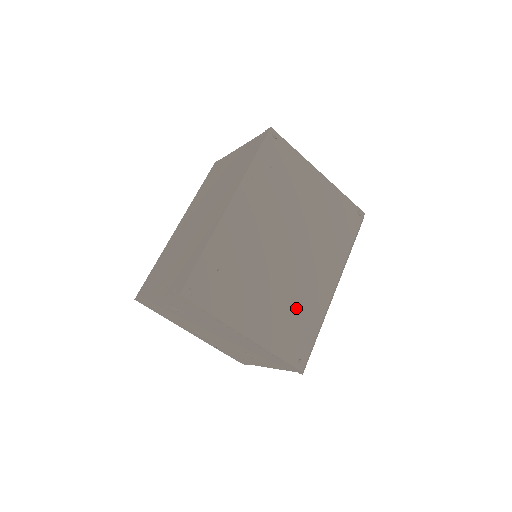
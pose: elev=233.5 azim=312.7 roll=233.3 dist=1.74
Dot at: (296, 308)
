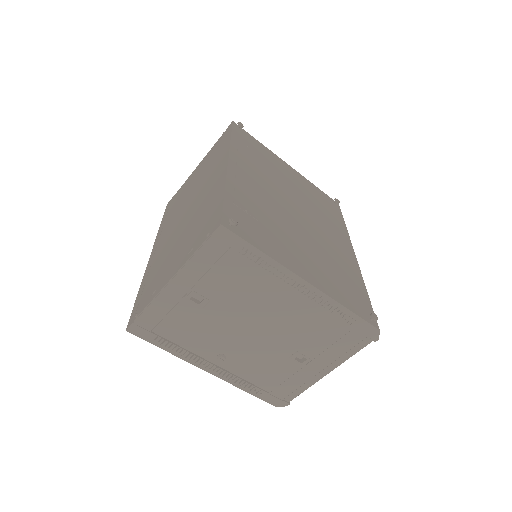
Dot at: (336, 266)
